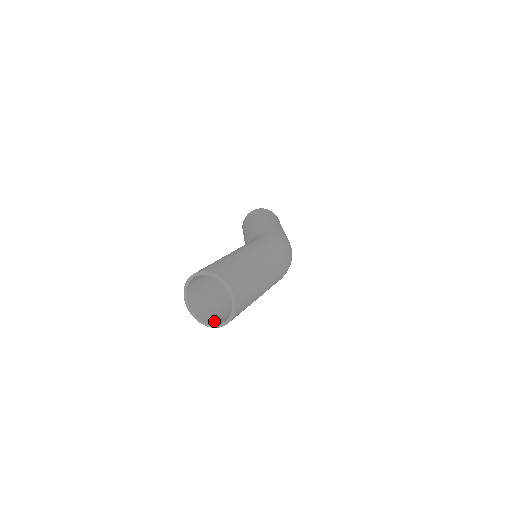
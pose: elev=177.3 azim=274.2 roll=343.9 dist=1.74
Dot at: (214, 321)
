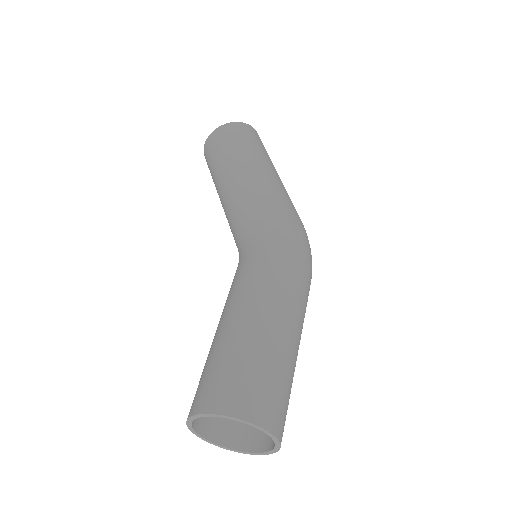
Dot at: (235, 439)
